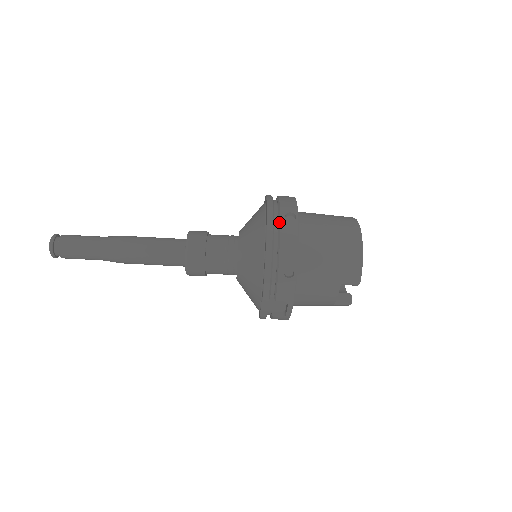
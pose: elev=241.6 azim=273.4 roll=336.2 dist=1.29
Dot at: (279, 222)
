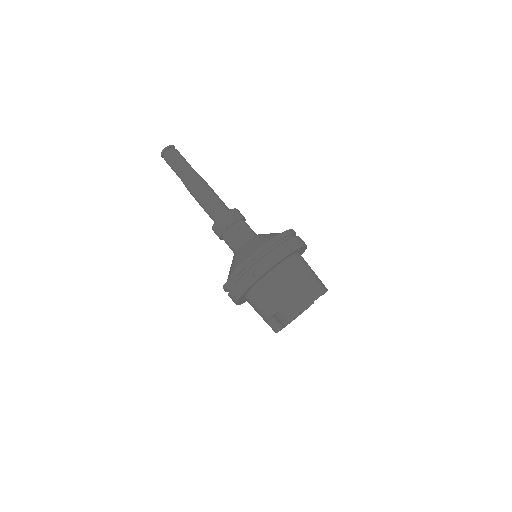
Dot at: (279, 244)
